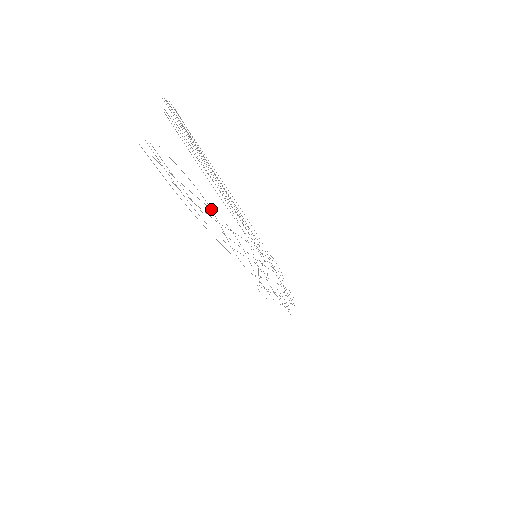
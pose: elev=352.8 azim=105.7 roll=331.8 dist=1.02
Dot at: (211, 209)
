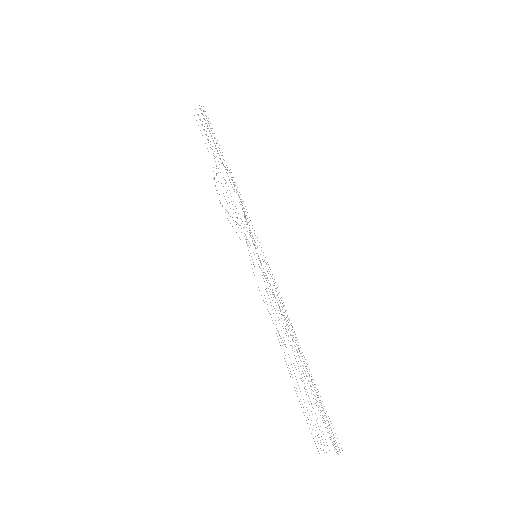
Dot at: occluded
